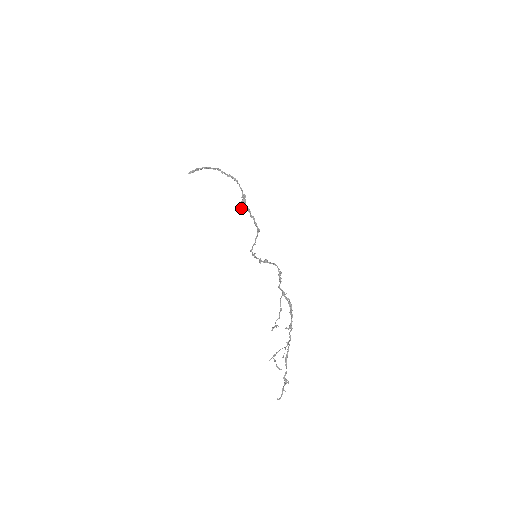
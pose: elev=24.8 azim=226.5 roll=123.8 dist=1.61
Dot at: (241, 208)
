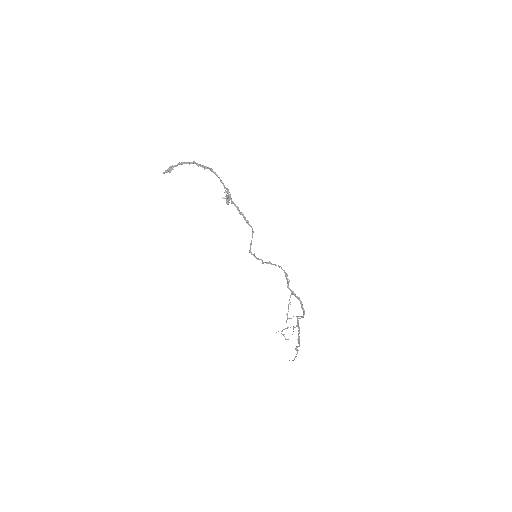
Dot at: occluded
